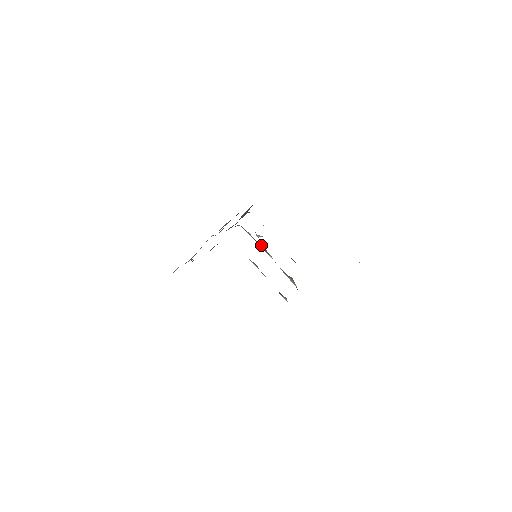
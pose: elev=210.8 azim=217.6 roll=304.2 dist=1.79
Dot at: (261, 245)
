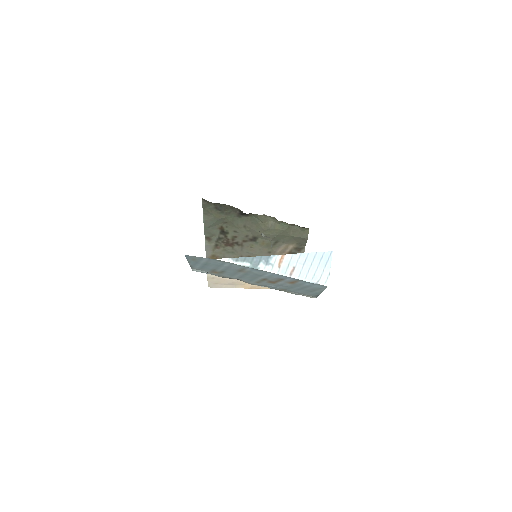
Dot at: occluded
